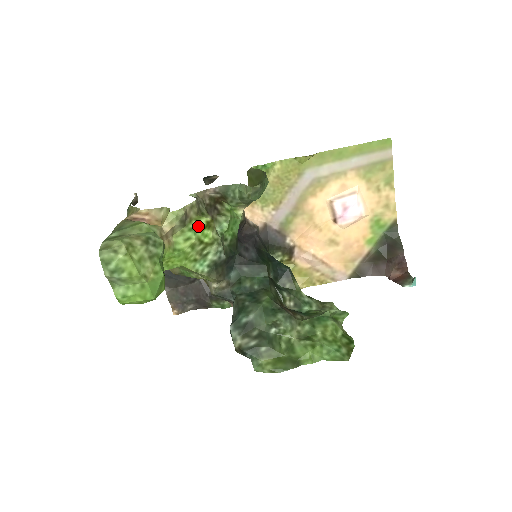
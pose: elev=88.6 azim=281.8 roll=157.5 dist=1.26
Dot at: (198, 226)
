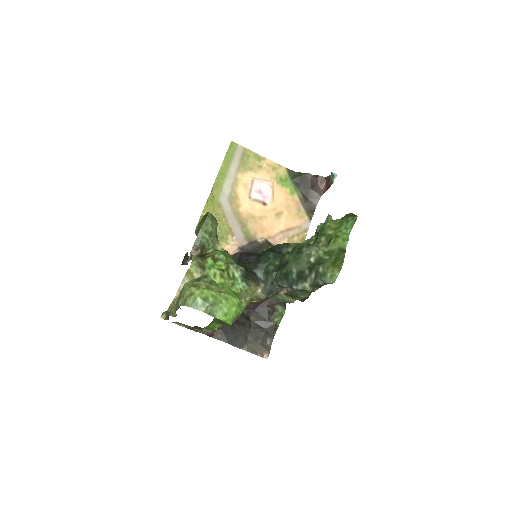
Dot at: (210, 264)
